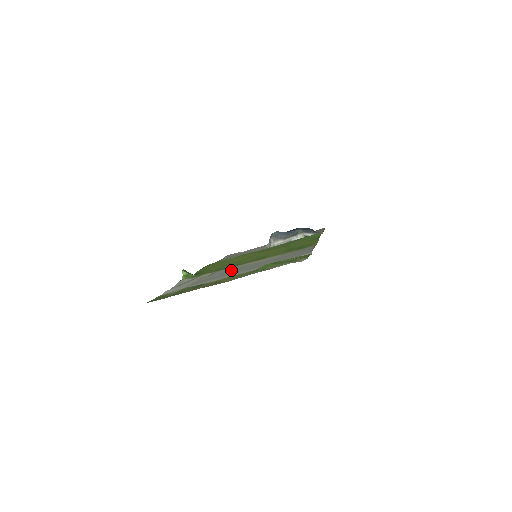
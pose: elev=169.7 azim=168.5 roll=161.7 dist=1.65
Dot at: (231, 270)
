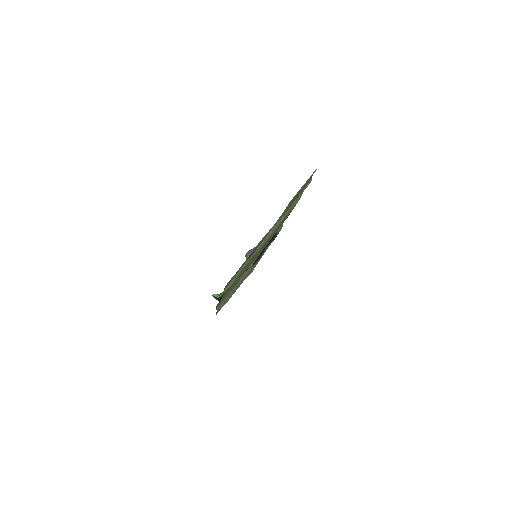
Dot at: (257, 250)
